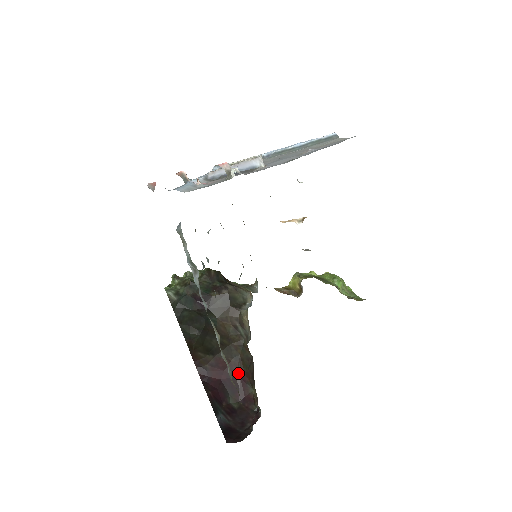
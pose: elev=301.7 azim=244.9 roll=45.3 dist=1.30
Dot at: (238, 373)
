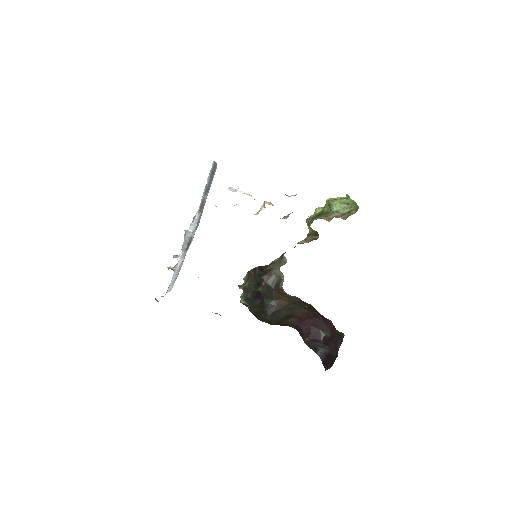
Dot at: occluded
